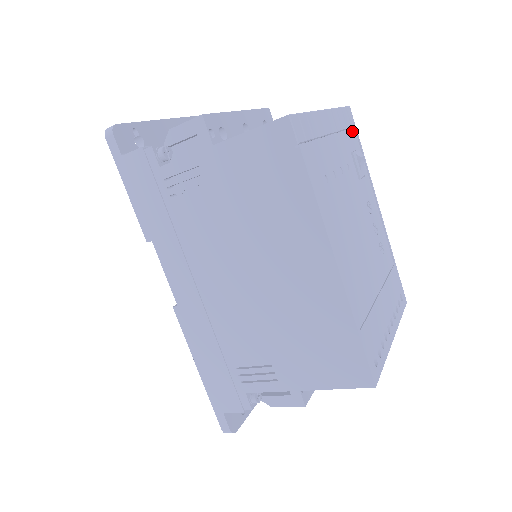
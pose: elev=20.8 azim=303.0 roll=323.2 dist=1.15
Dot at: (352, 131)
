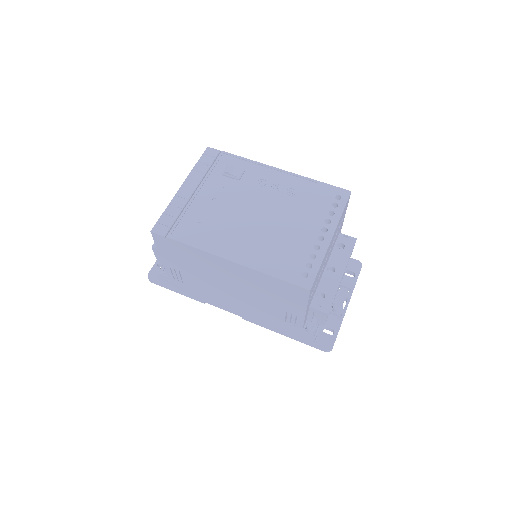
Dot at: (217, 160)
